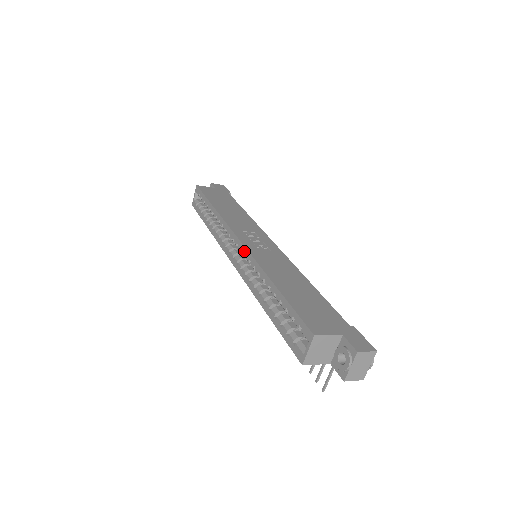
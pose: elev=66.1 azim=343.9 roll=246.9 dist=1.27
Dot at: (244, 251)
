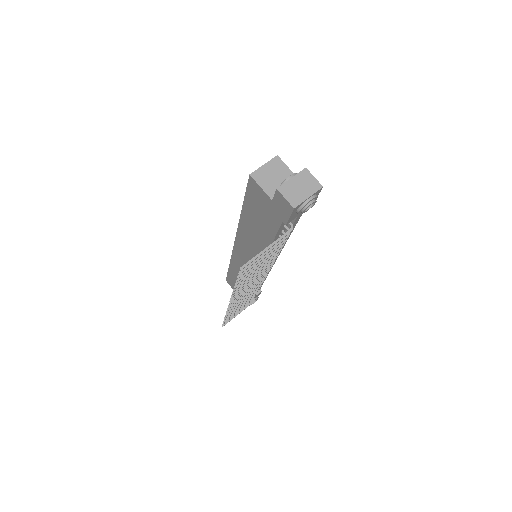
Dot at: occluded
